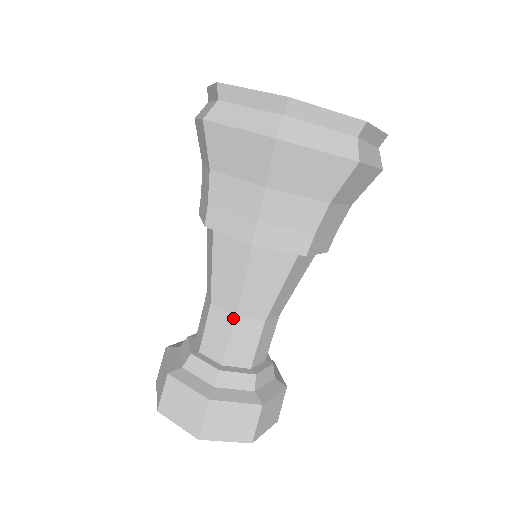
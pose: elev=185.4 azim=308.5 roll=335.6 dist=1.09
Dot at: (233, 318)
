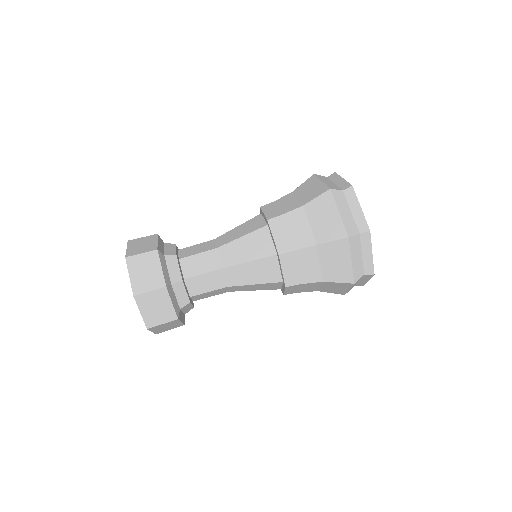
Dot at: (225, 286)
